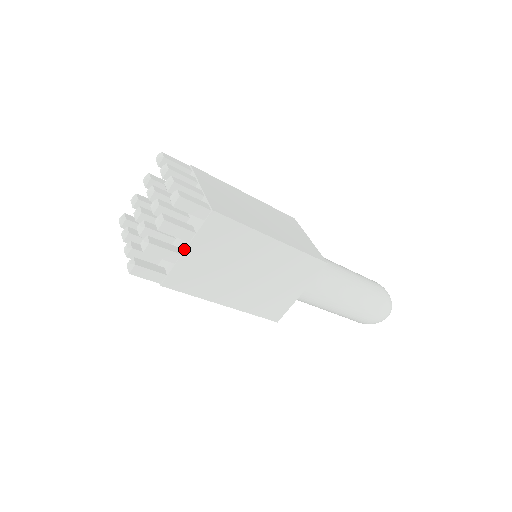
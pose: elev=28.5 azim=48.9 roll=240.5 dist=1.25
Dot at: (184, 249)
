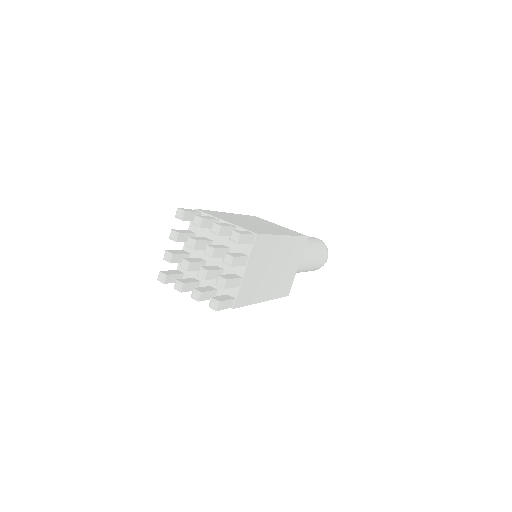
Dot at: (243, 272)
